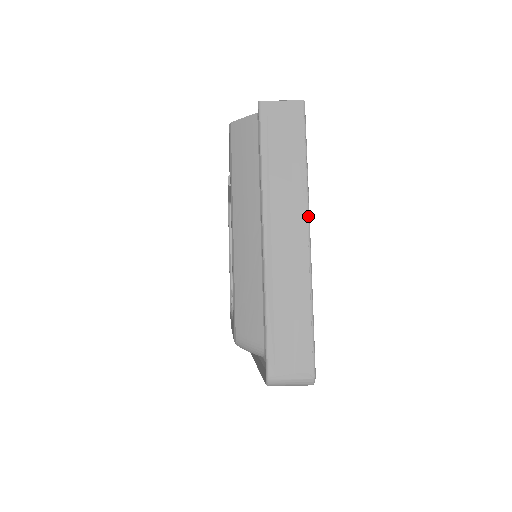
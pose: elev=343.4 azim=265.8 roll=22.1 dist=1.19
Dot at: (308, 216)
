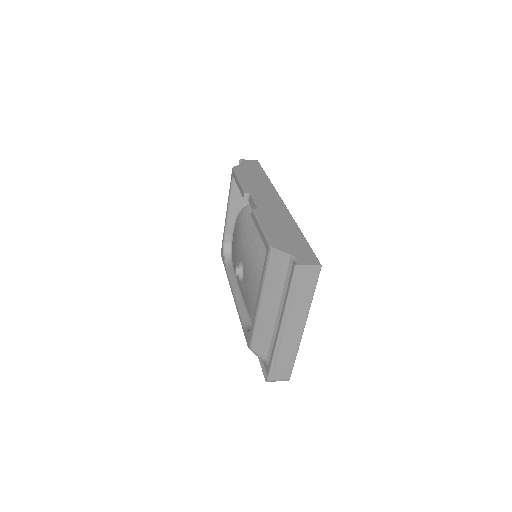
Dot at: occluded
